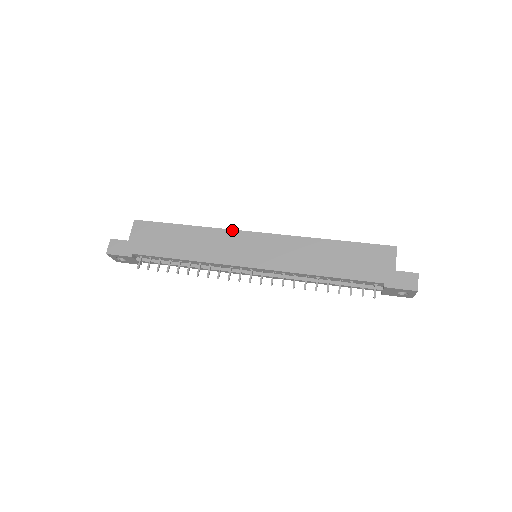
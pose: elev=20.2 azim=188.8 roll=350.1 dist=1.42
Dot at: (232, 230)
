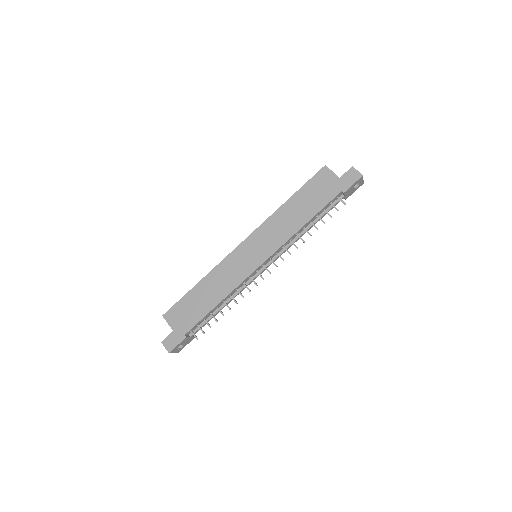
Dot at: (227, 257)
